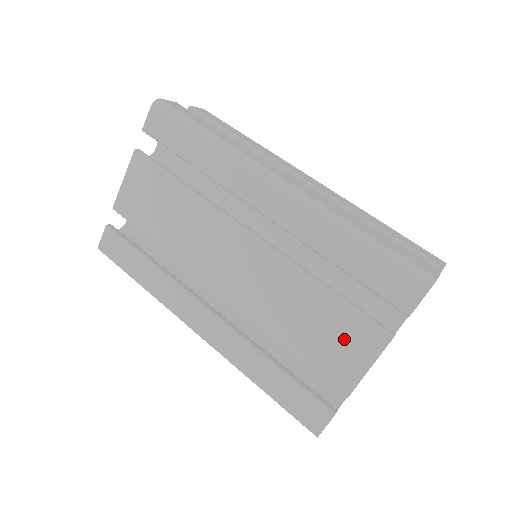
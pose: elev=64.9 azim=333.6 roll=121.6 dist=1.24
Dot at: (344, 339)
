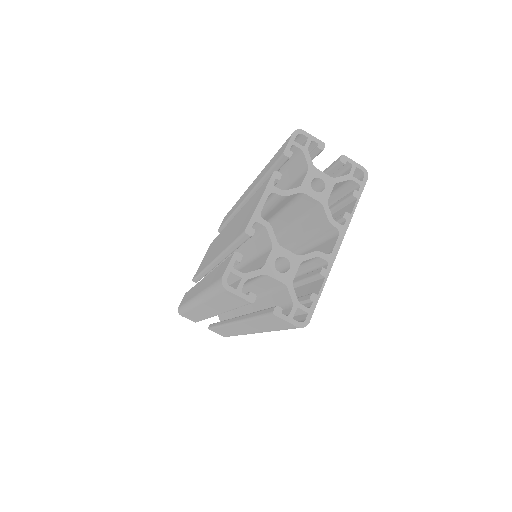
Dot at: occluded
